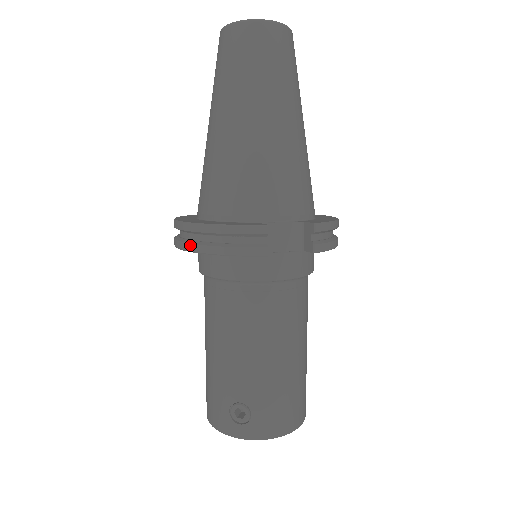
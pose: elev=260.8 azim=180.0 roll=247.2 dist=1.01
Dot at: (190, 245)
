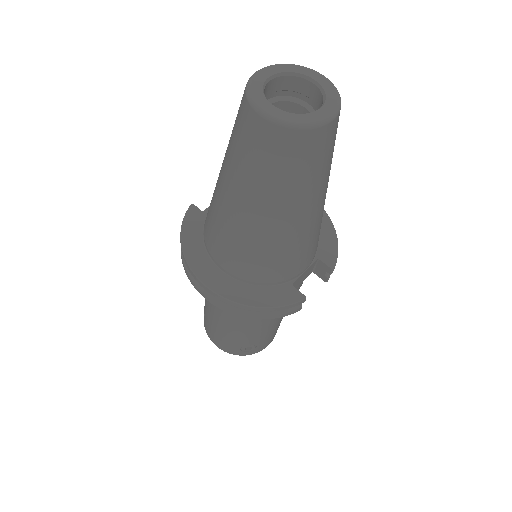
Dot at: (230, 311)
